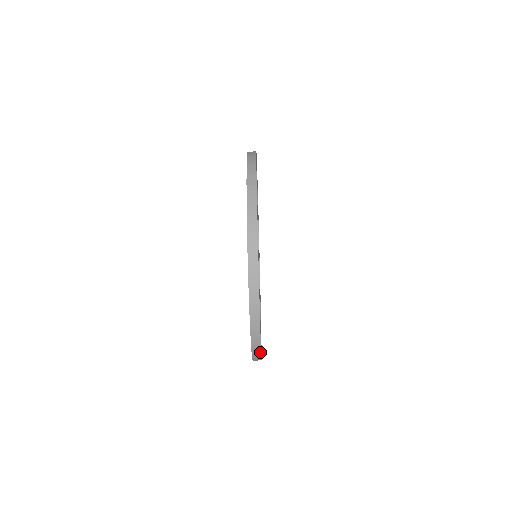
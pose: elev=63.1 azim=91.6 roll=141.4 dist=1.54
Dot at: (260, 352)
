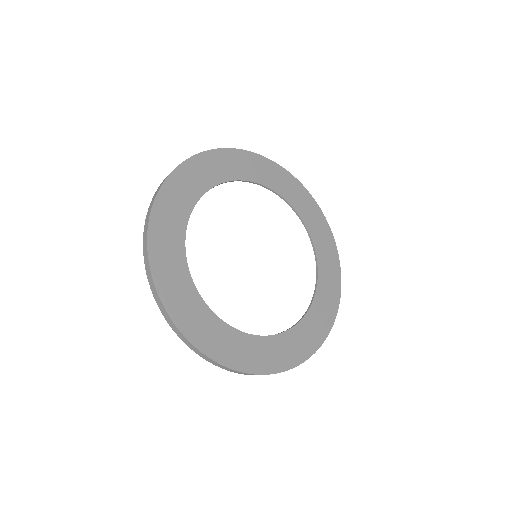
Dot at: (248, 373)
